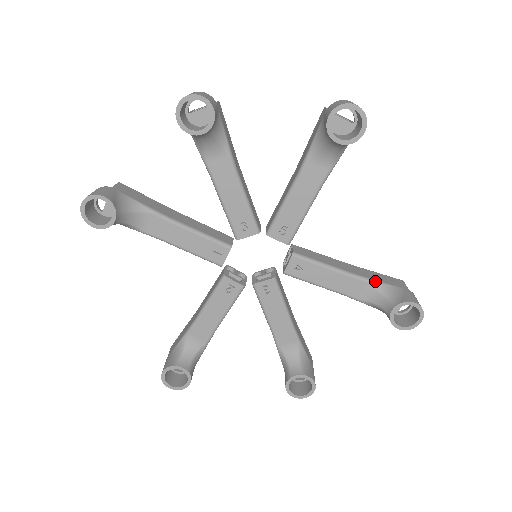
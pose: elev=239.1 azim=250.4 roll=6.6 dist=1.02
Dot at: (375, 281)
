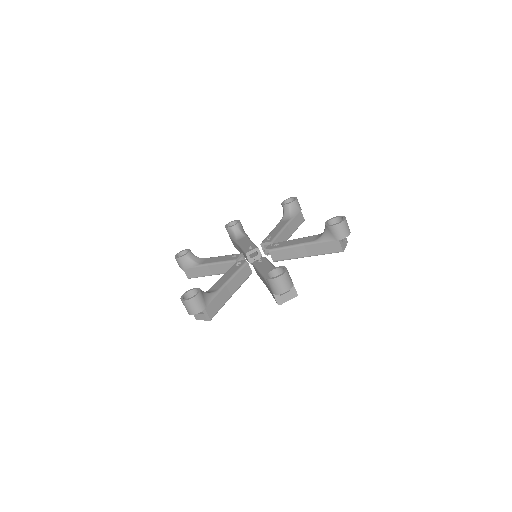
Dot at: occluded
